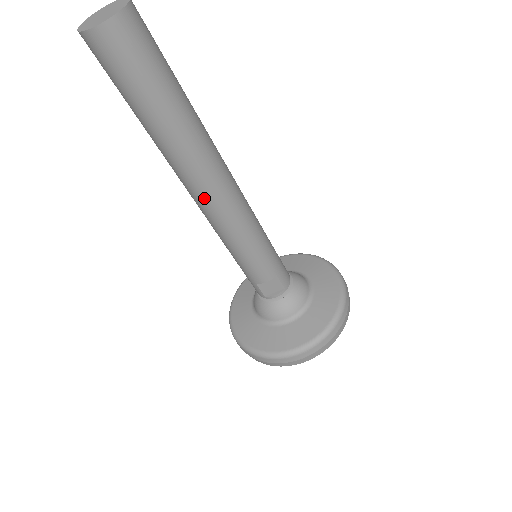
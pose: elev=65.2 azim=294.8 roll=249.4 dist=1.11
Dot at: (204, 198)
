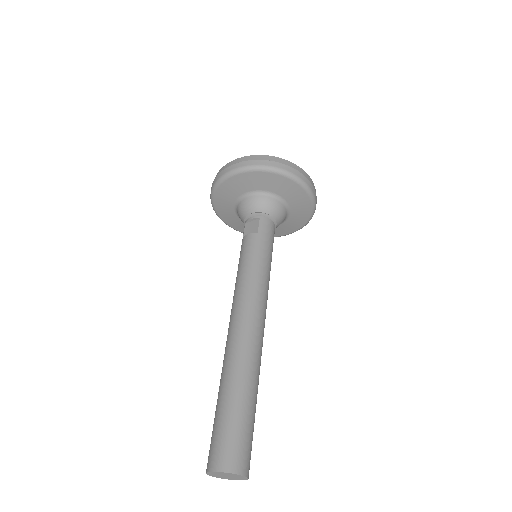
Dot at: occluded
